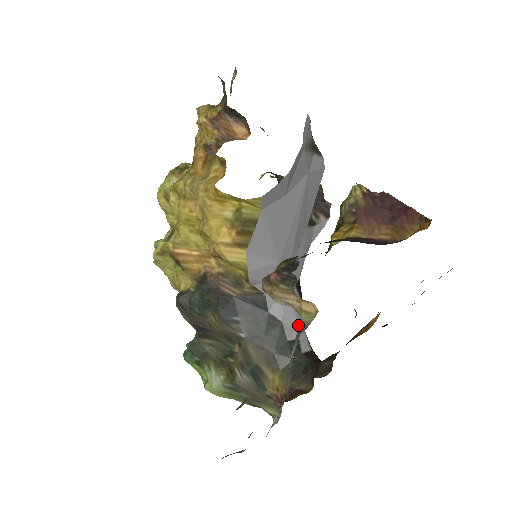
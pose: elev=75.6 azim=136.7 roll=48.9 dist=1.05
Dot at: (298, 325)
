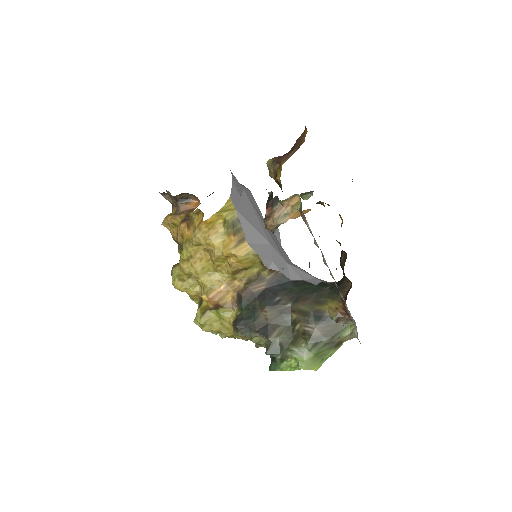
Dot at: (314, 278)
